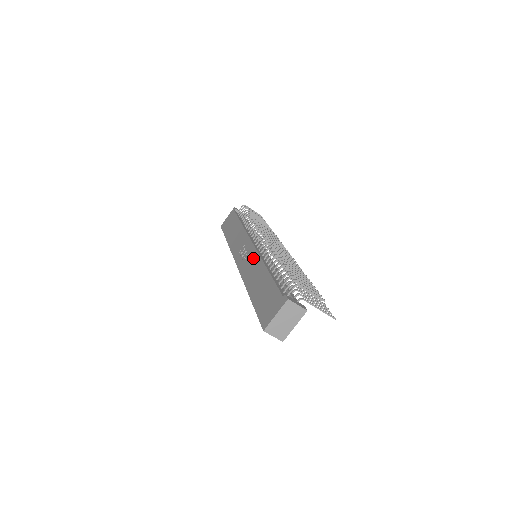
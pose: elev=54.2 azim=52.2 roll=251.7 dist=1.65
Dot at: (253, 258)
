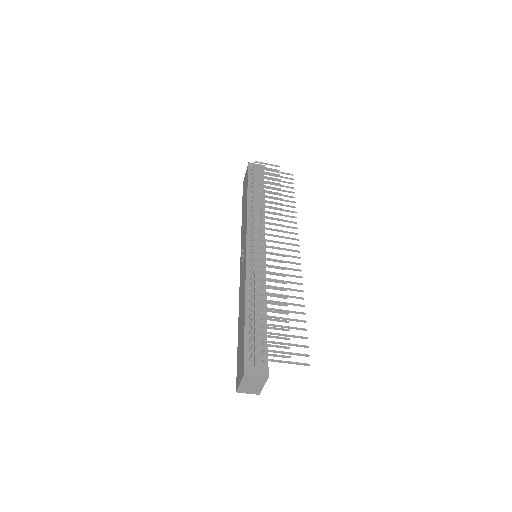
Dot at: (243, 275)
